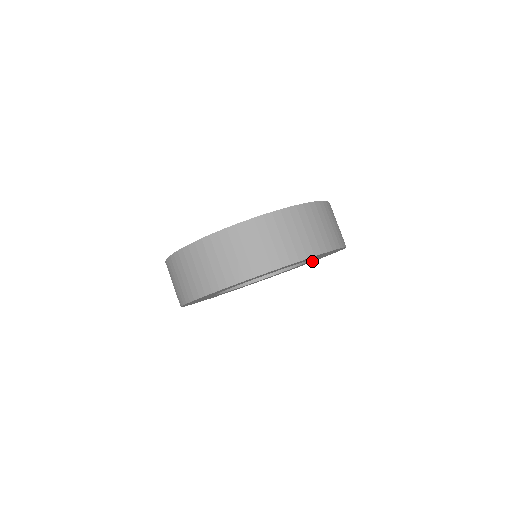
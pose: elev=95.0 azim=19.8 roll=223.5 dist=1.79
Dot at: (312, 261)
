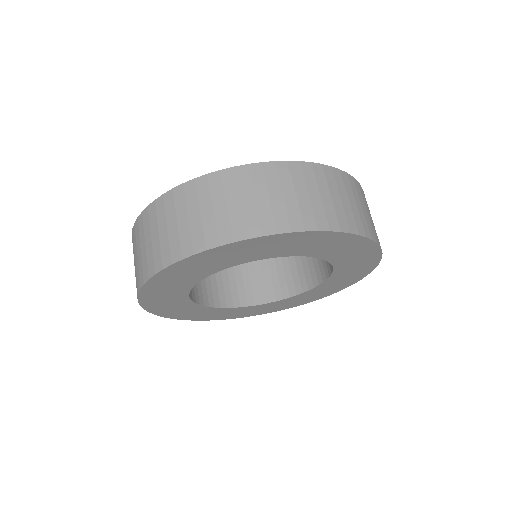
Dot at: (323, 294)
